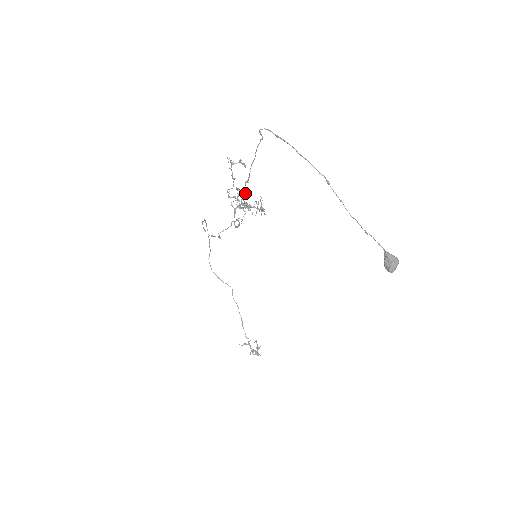
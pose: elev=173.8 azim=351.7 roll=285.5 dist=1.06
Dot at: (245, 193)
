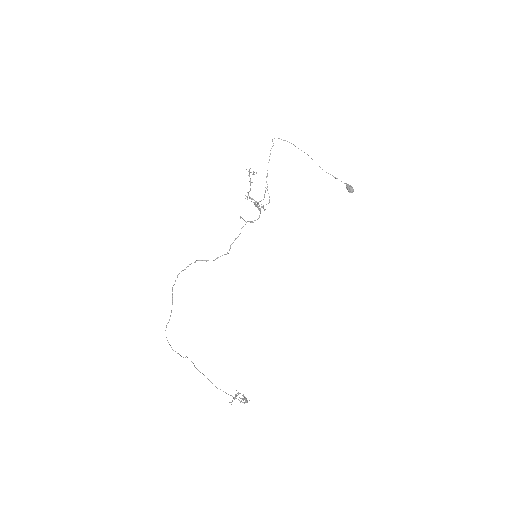
Dot at: (267, 184)
